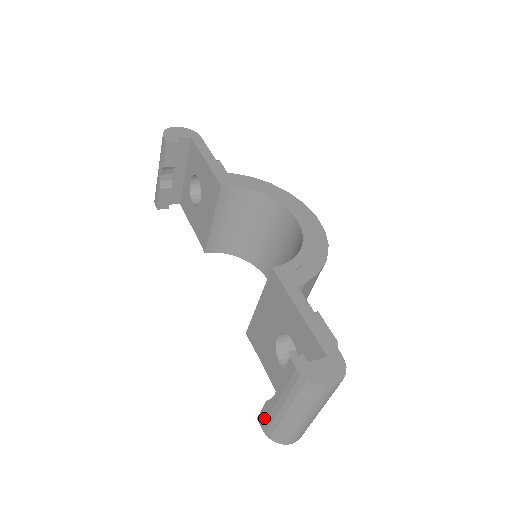
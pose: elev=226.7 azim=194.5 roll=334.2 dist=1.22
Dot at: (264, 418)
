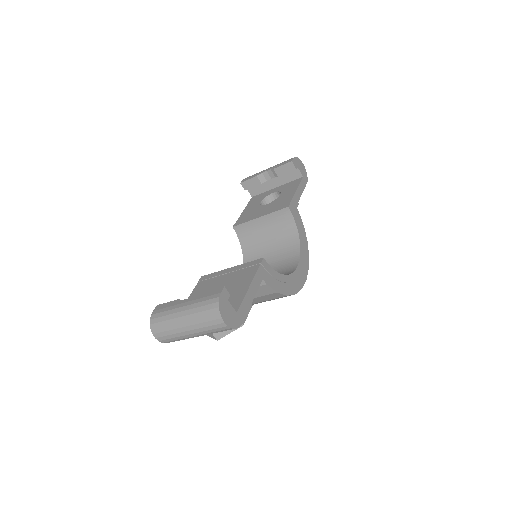
Dot at: (163, 307)
